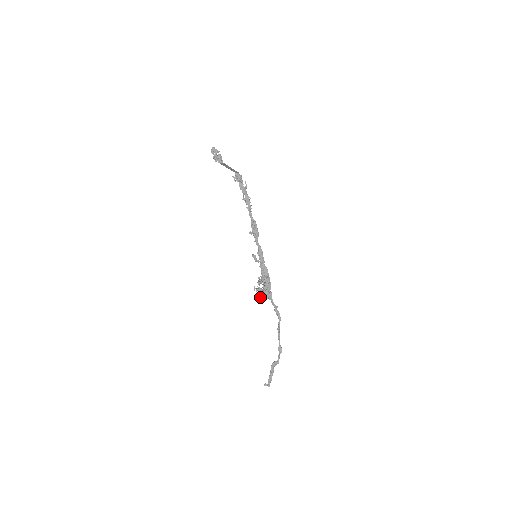
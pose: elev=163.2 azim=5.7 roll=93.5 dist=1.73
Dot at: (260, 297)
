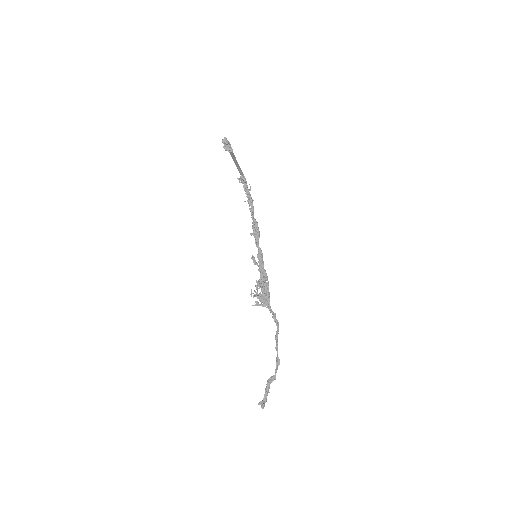
Dot at: (257, 305)
